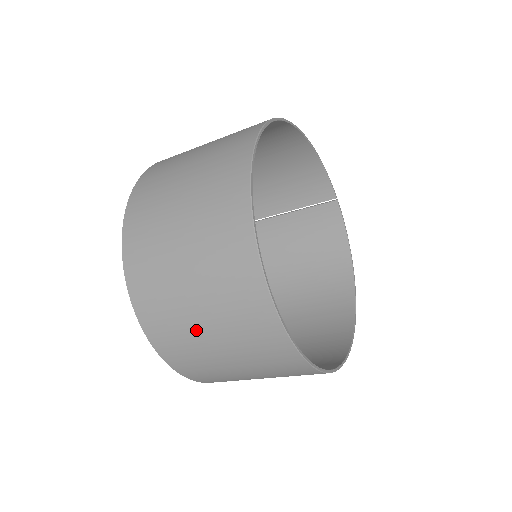
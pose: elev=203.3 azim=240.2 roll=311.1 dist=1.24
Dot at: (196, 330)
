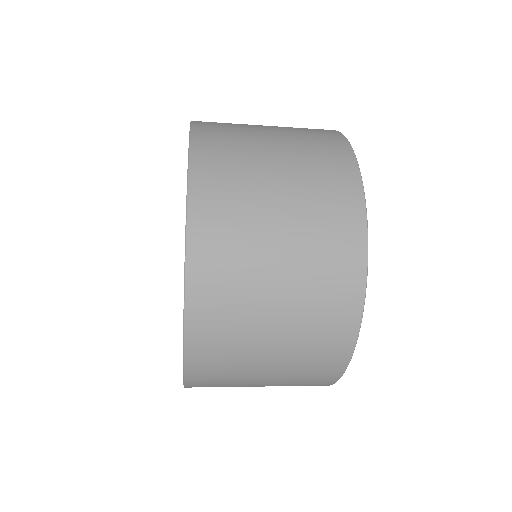
Dot at: (264, 233)
